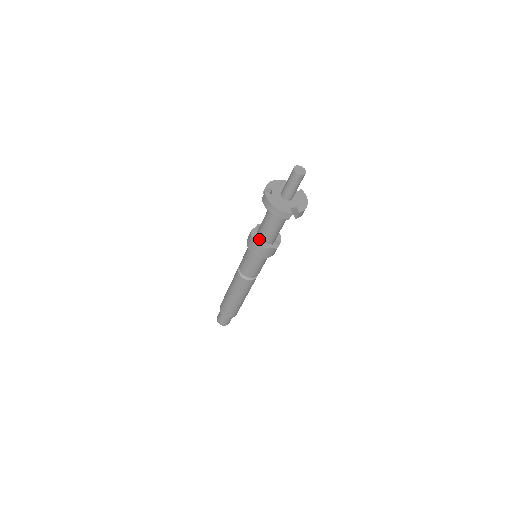
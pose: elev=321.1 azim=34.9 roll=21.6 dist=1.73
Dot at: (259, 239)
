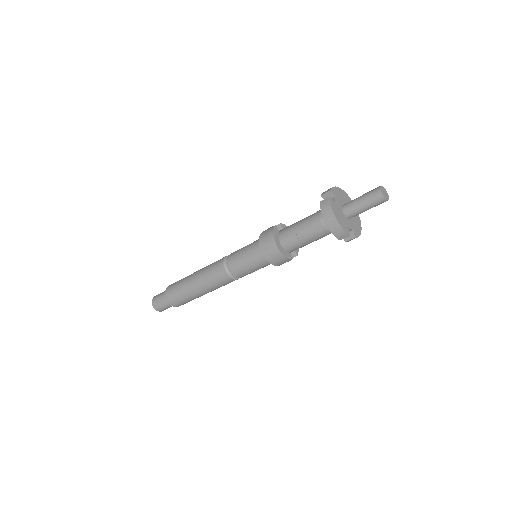
Dot at: (280, 242)
